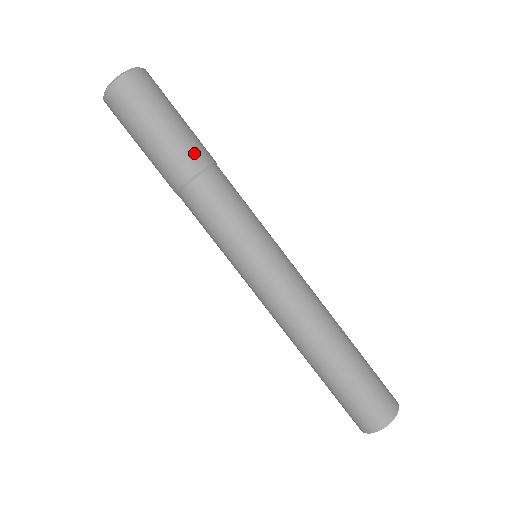
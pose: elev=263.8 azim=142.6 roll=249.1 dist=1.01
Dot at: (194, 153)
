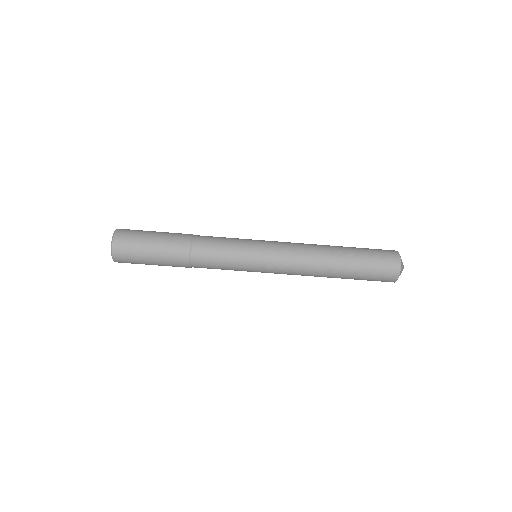
Dot at: (181, 234)
